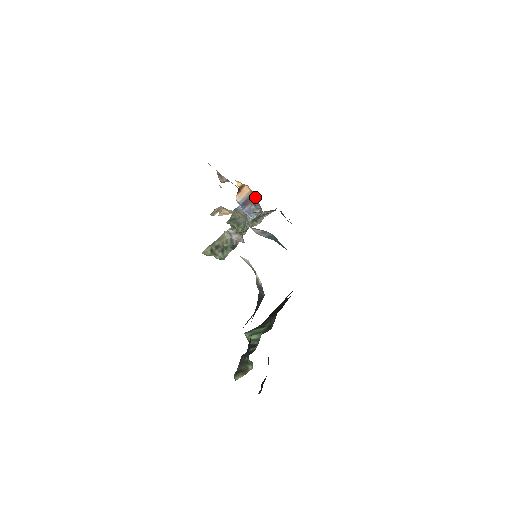
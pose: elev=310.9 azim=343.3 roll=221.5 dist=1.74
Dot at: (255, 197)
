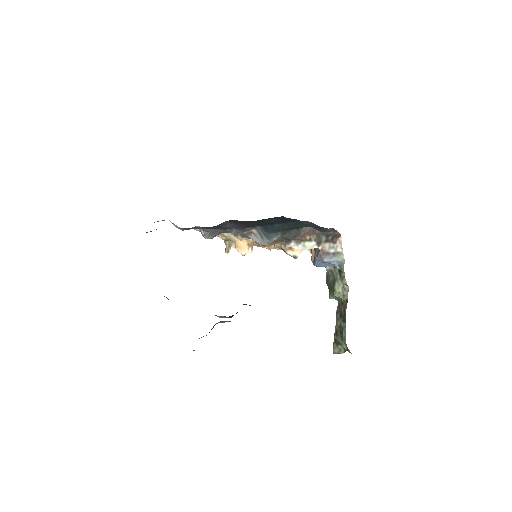
Dot at: occluded
